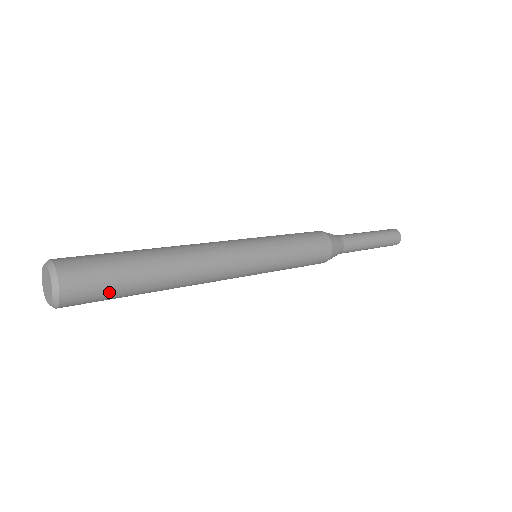
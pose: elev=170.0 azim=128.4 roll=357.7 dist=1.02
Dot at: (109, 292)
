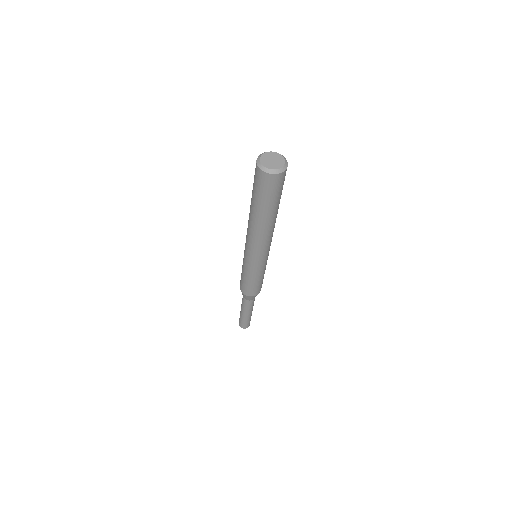
Dot at: (271, 195)
